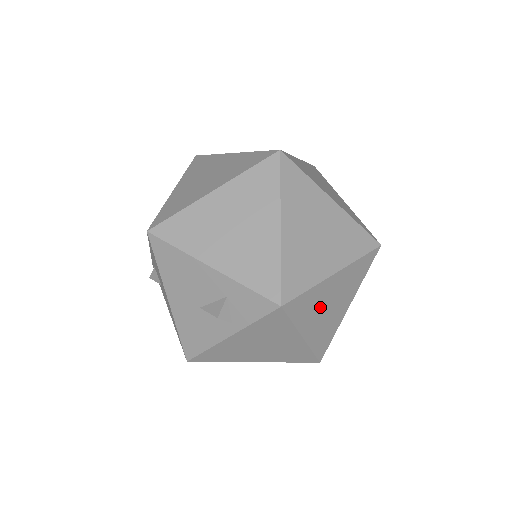
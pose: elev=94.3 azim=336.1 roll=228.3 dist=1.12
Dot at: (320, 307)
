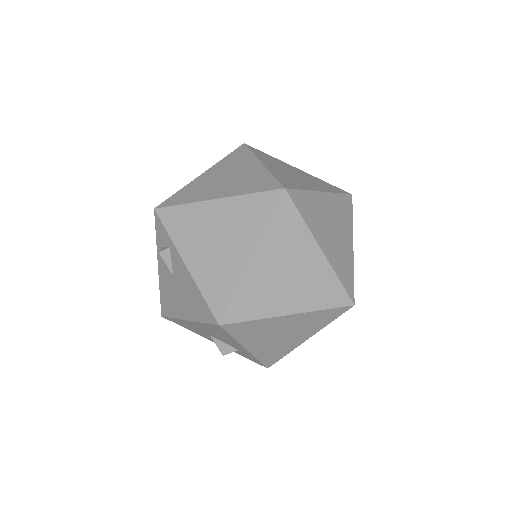
Dot at: occluded
